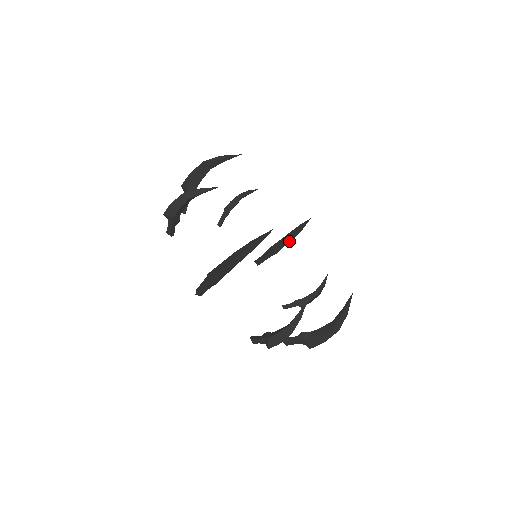
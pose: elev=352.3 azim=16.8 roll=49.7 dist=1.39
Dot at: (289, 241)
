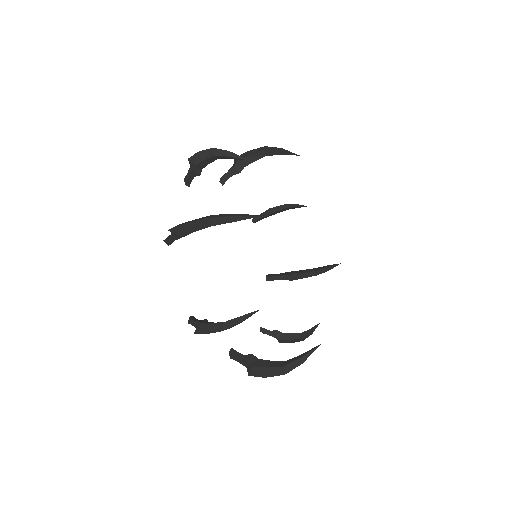
Dot at: (310, 276)
